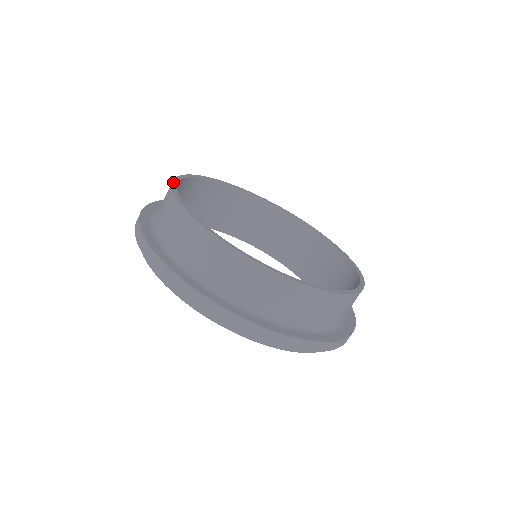
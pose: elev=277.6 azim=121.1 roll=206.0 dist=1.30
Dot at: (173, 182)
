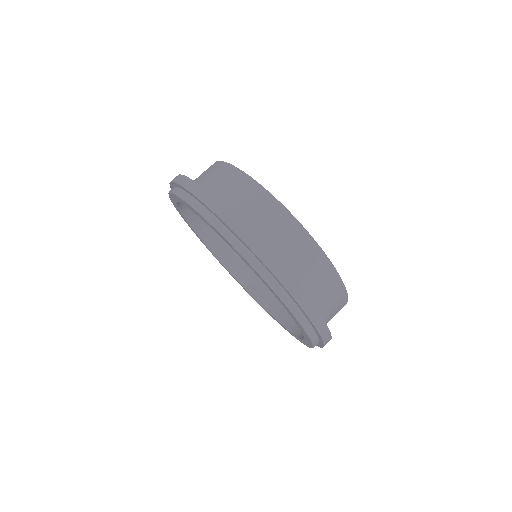
Dot at: occluded
